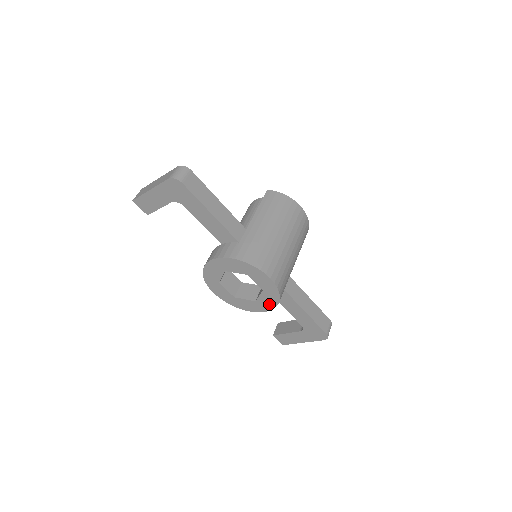
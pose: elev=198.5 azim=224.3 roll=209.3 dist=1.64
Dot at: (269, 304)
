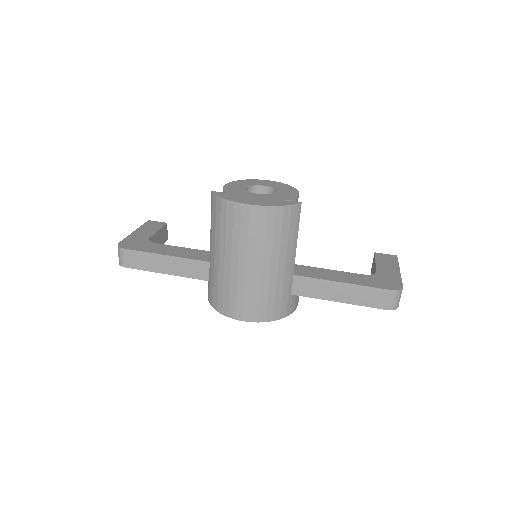
Dot at: occluded
